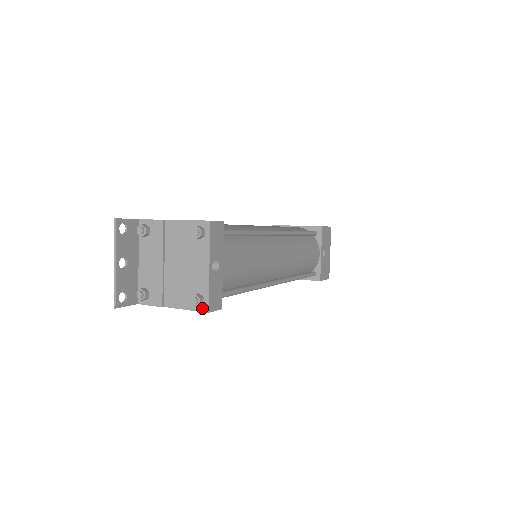
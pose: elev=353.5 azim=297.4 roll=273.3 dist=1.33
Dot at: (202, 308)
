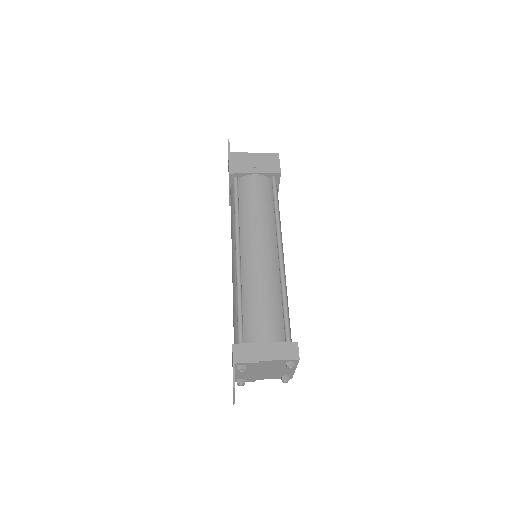
Dot at: occluded
